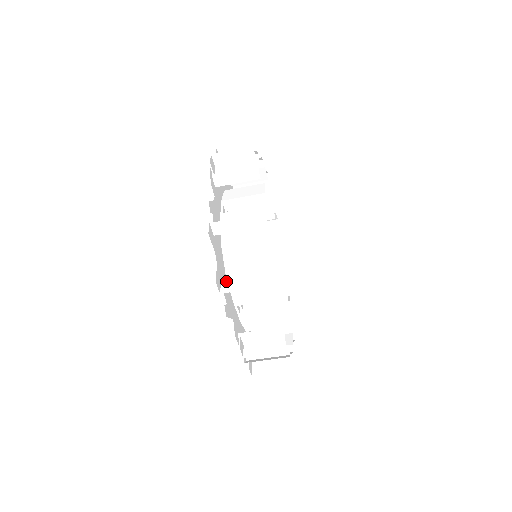
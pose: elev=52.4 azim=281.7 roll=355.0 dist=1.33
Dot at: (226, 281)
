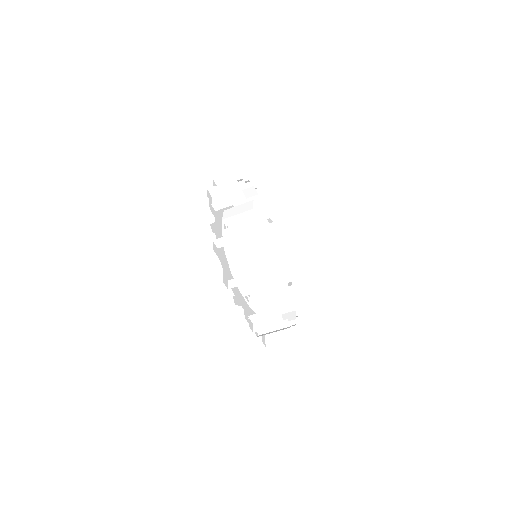
Dot at: (231, 280)
